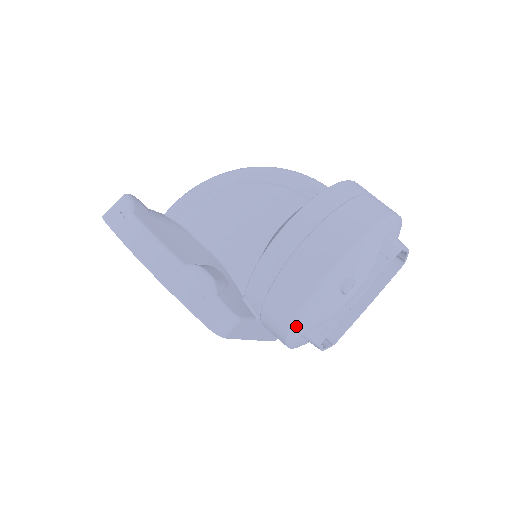
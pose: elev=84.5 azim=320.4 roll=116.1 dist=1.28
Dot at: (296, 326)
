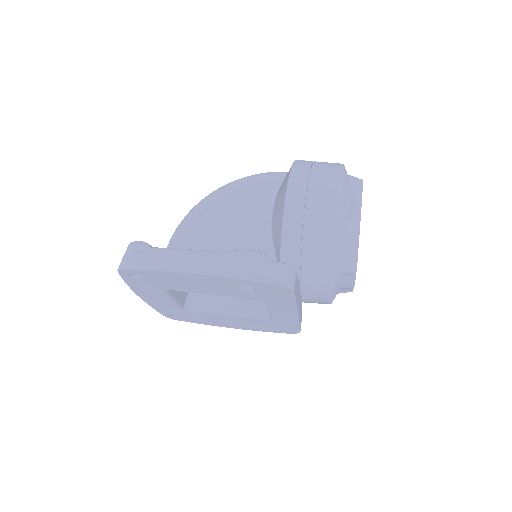
Dot at: (336, 257)
